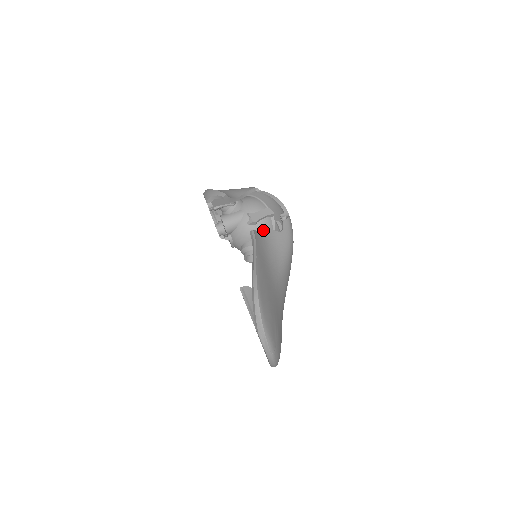
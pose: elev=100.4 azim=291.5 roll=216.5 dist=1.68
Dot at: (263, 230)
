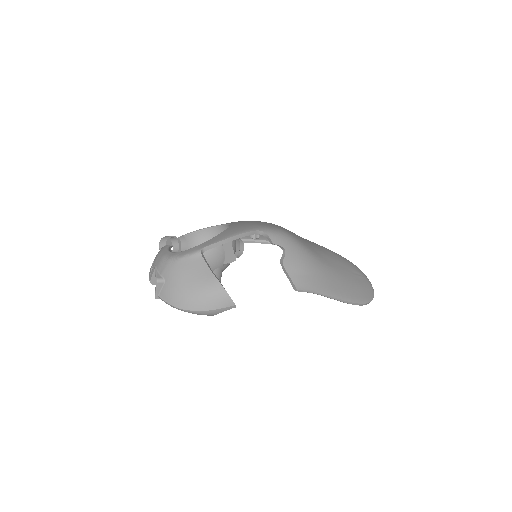
Dot at: (235, 245)
